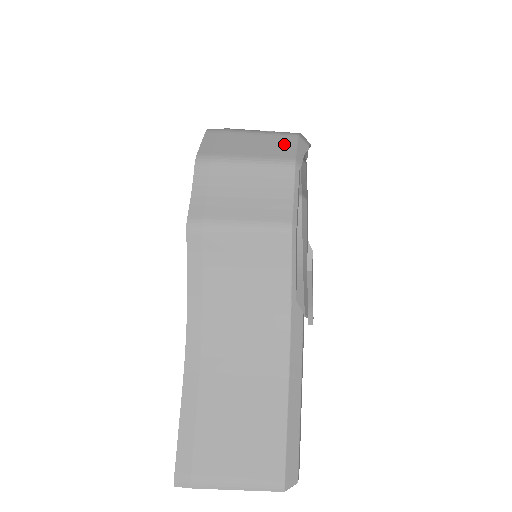
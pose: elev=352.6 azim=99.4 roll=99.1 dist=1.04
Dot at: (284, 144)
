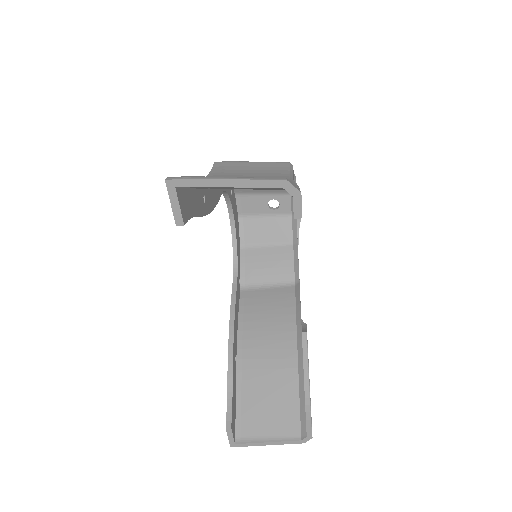
Dot at: occluded
